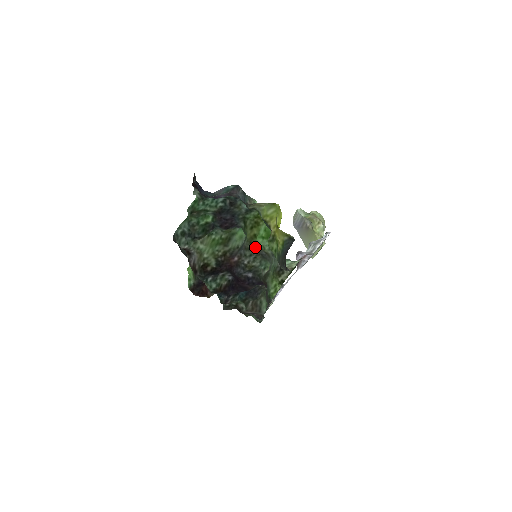
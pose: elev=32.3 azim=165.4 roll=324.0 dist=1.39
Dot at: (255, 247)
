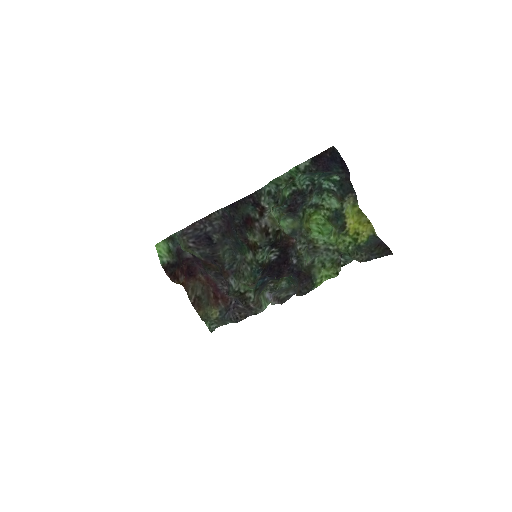
Dot at: (309, 238)
